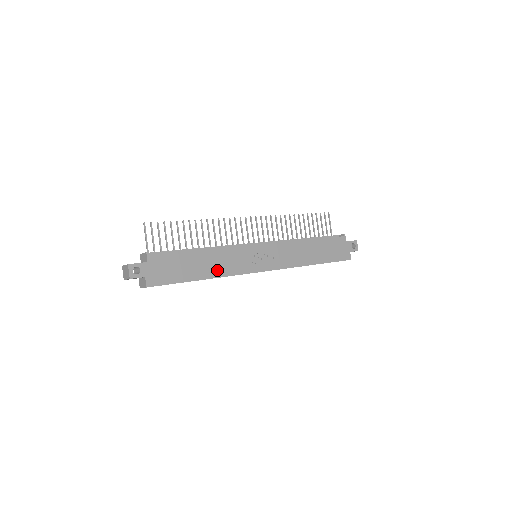
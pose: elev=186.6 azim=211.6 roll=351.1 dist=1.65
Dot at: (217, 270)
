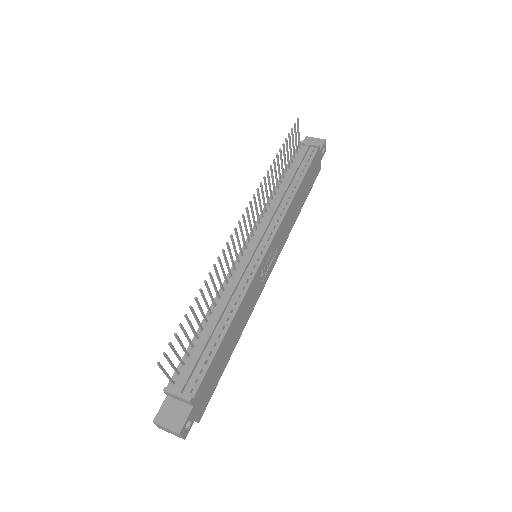
Dot at: (242, 324)
